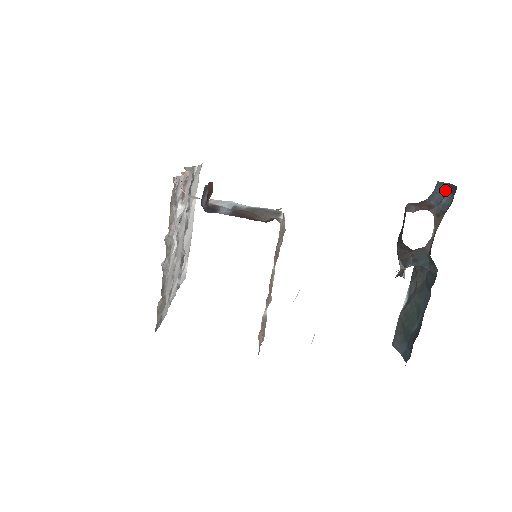
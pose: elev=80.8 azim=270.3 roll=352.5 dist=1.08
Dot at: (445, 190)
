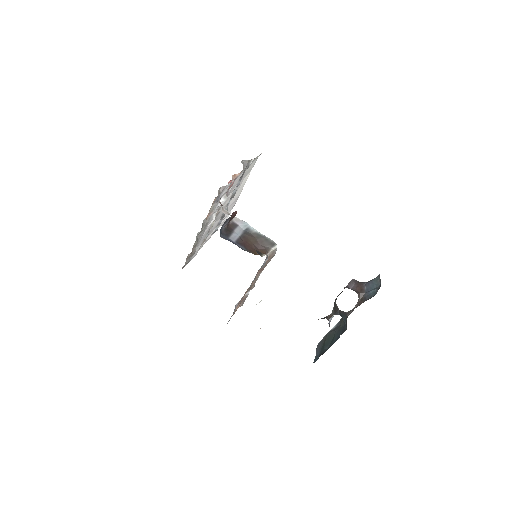
Dot at: (377, 285)
